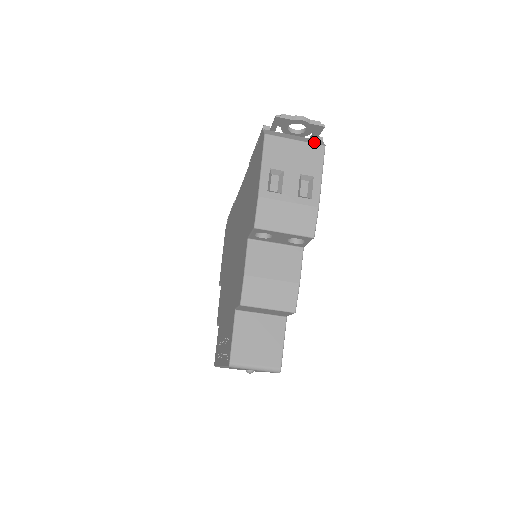
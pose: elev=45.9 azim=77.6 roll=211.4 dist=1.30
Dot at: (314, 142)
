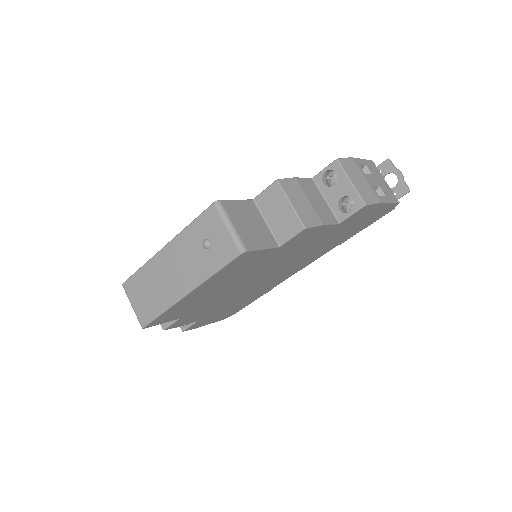
Dot at: occluded
